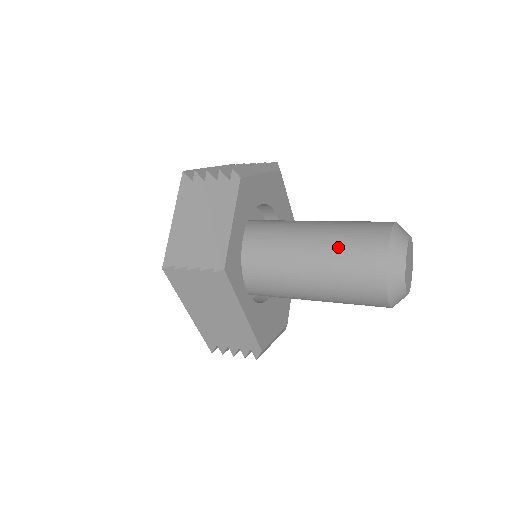
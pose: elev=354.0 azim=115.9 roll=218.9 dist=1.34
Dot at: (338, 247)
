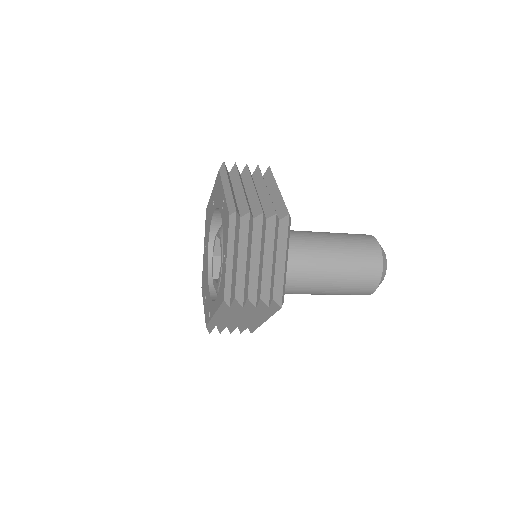
Dot at: (350, 267)
